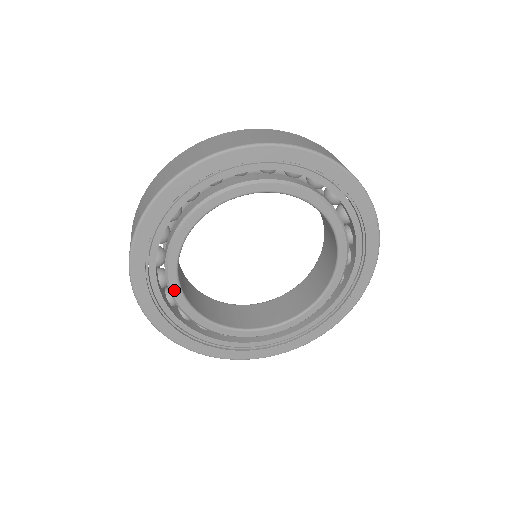
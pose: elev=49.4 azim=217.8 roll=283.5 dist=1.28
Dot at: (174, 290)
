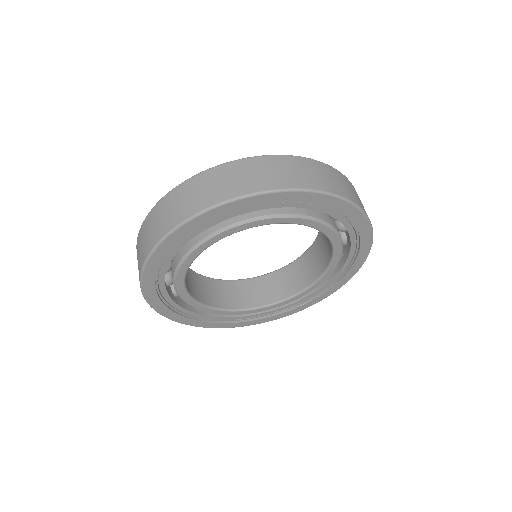
Dot at: (192, 255)
